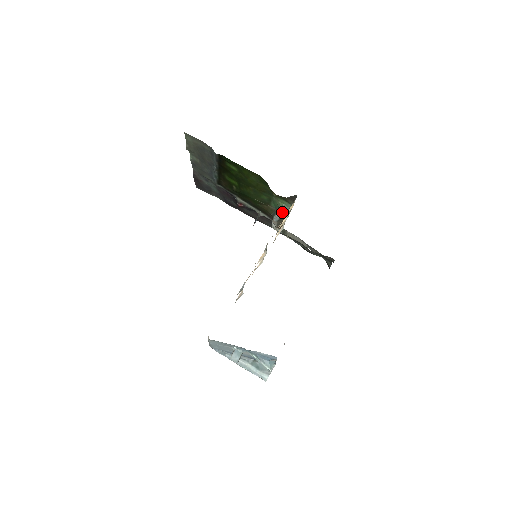
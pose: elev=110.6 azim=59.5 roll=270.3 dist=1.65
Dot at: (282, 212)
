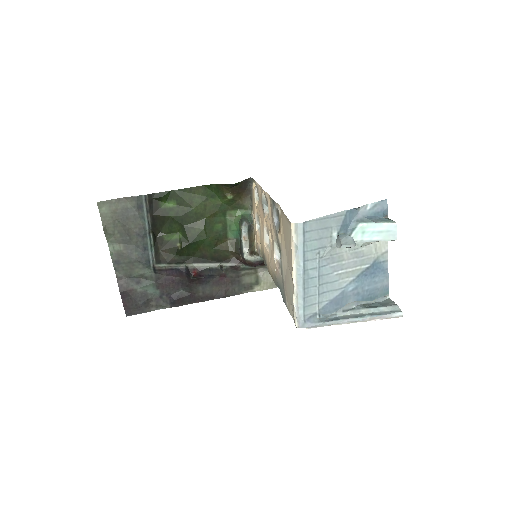
Dot at: (246, 220)
